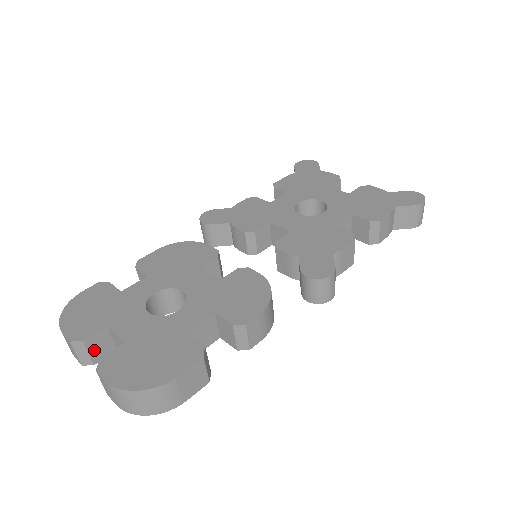
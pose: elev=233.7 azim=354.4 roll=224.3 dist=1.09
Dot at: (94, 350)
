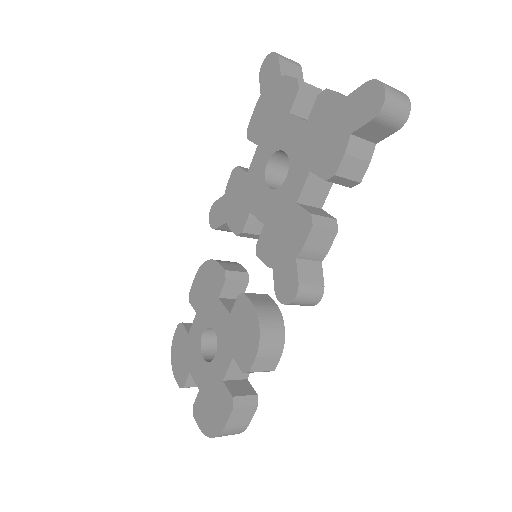
Dot at: occluded
